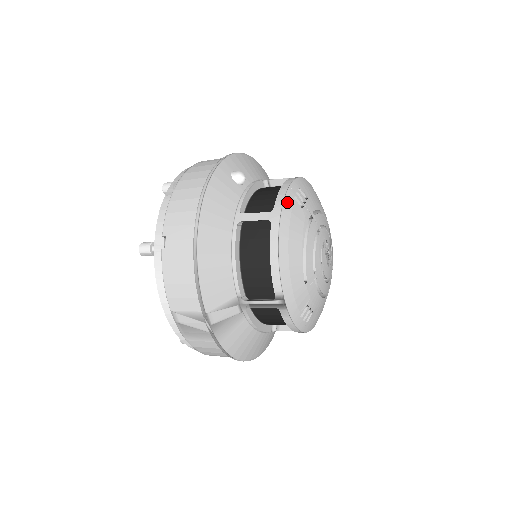
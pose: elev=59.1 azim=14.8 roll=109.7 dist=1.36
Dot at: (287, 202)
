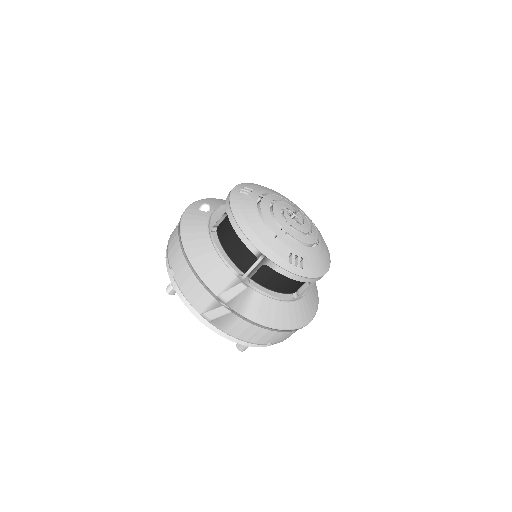
Dot at: (233, 196)
